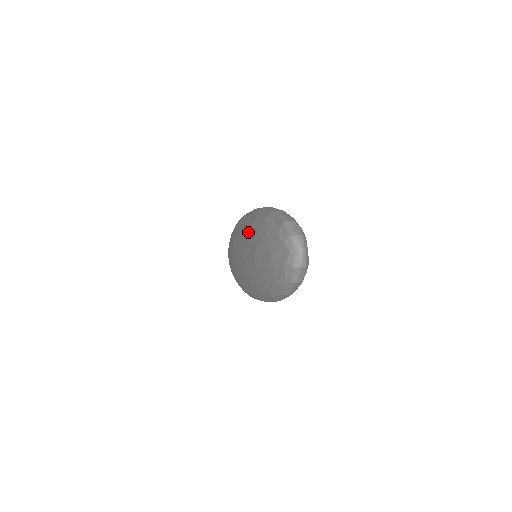
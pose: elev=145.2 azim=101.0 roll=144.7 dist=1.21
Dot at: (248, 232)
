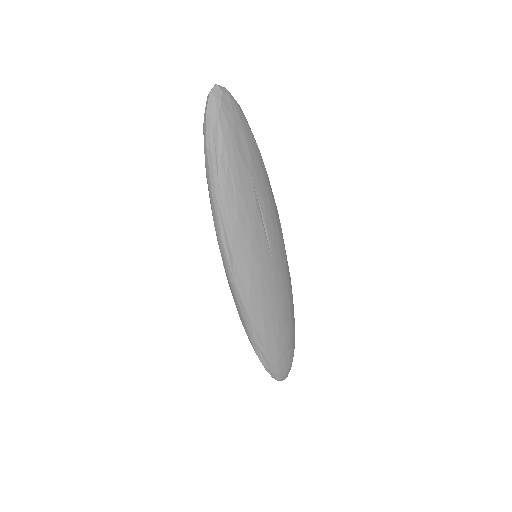
Dot at: occluded
